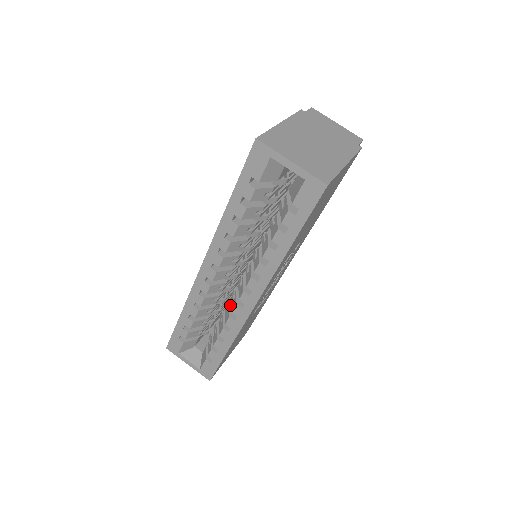
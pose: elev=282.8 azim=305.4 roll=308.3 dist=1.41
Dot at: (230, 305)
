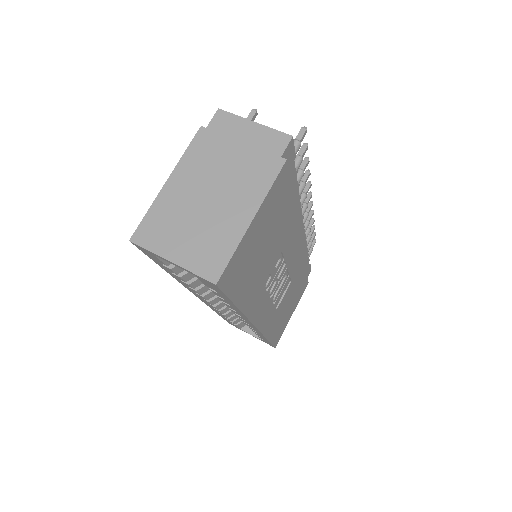
Dot at: occluded
